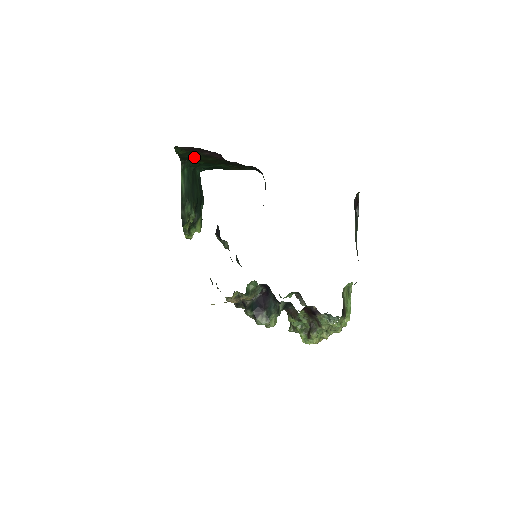
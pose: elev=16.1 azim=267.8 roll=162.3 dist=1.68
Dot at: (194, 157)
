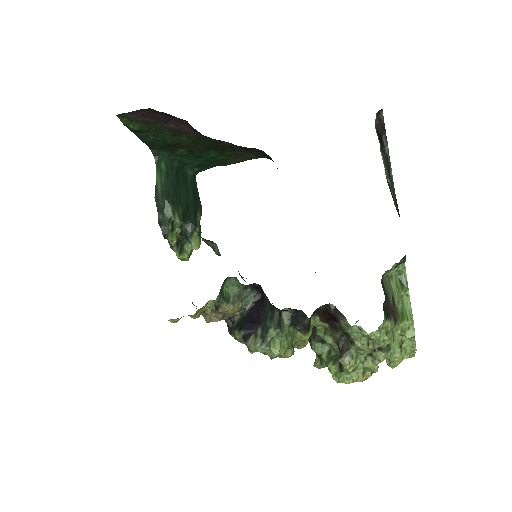
Dot at: (161, 138)
